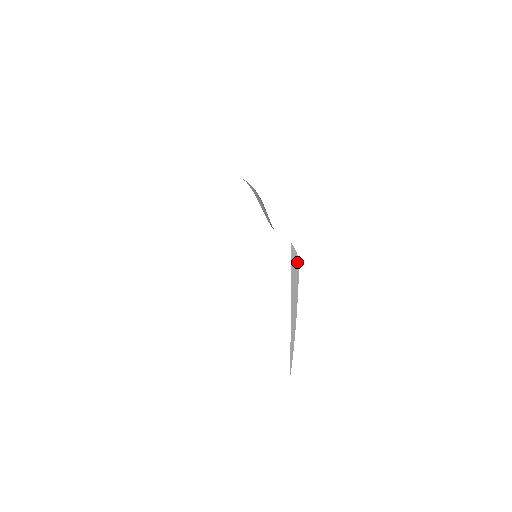
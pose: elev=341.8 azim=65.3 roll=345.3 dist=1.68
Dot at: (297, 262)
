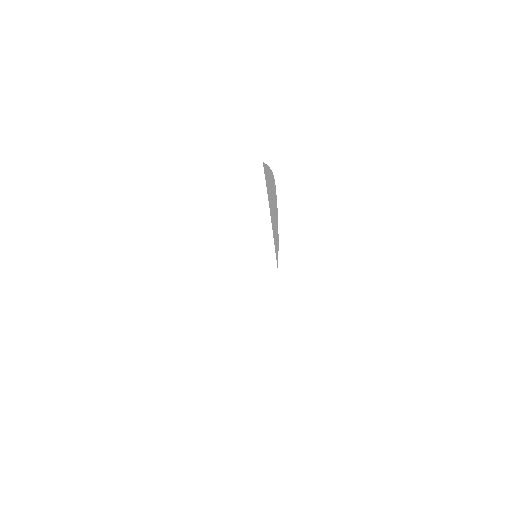
Dot at: (272, 174)
